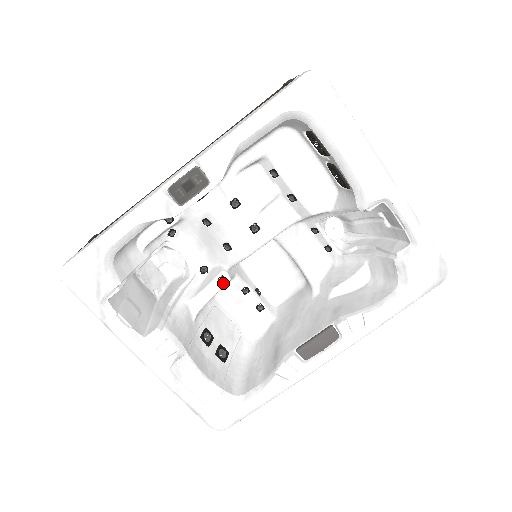
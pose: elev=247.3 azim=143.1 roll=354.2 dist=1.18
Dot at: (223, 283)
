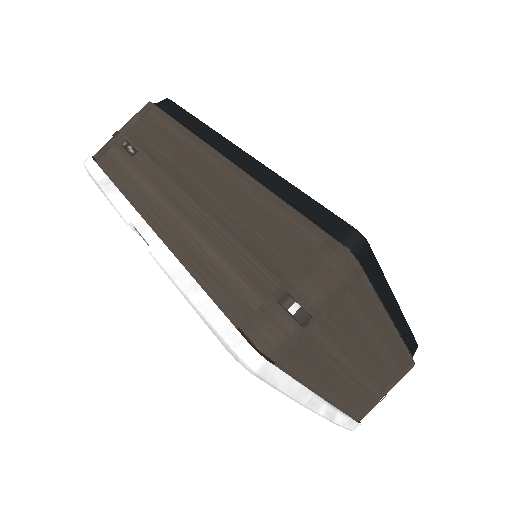
Dot at: occluded
